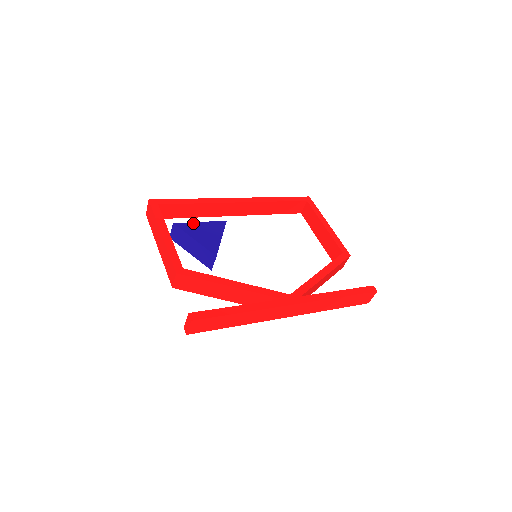
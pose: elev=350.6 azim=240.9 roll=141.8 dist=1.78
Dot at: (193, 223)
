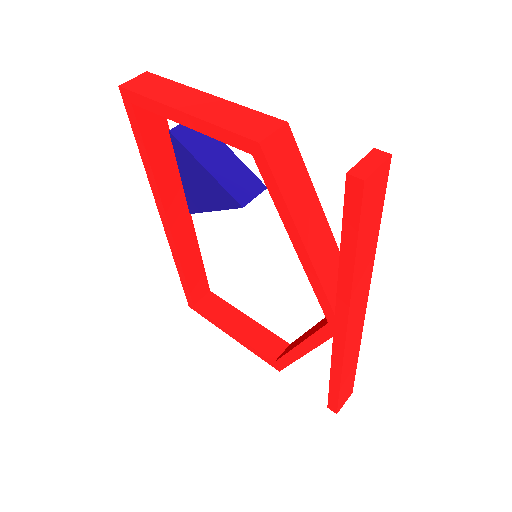
Dot at: occluded
